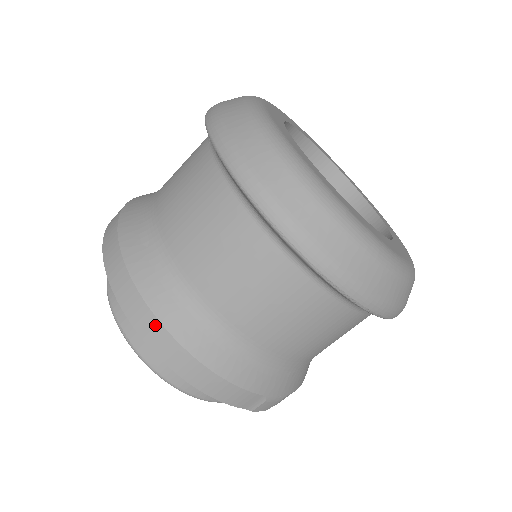
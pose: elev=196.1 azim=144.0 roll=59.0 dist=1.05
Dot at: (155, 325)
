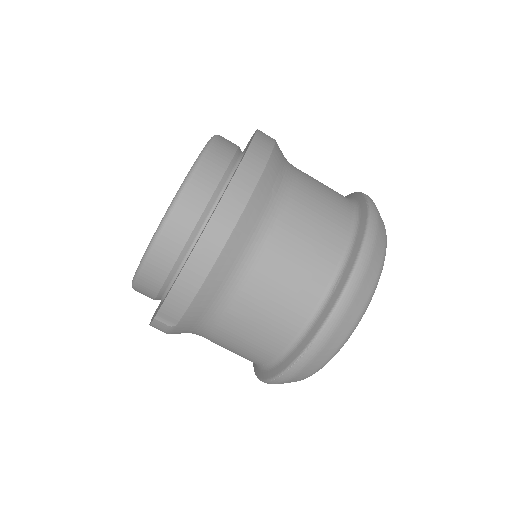
Dot at: (225, 233)
